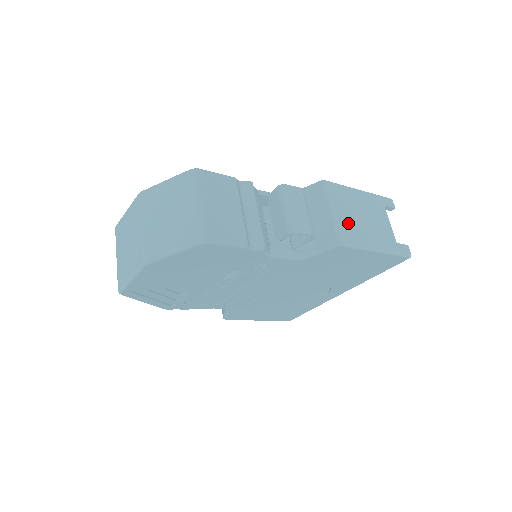
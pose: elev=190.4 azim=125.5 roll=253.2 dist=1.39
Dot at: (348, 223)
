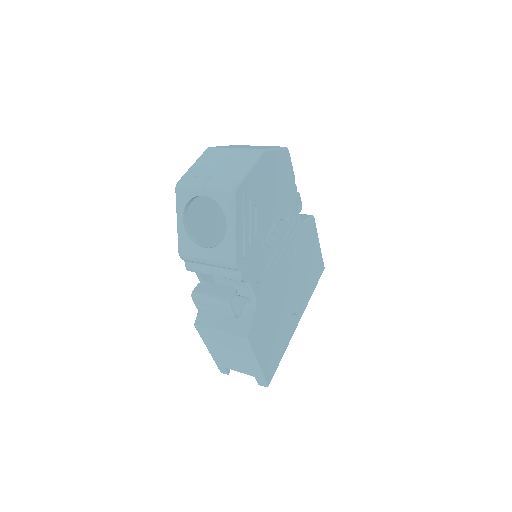
Dot at: occluded
